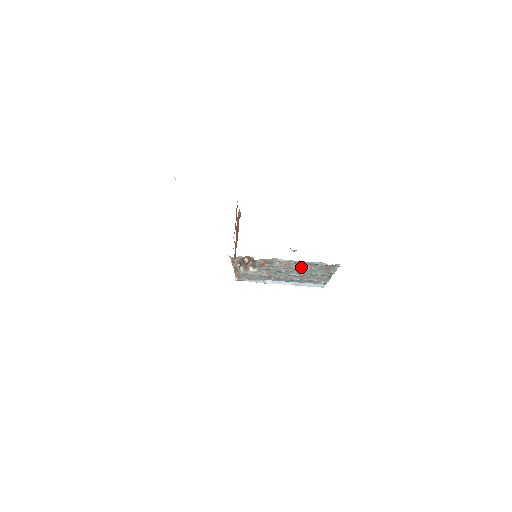
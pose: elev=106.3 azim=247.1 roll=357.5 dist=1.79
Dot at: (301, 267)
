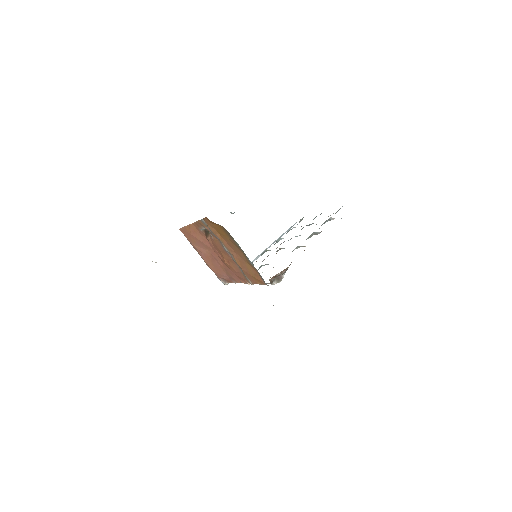
Dot at: occluded
